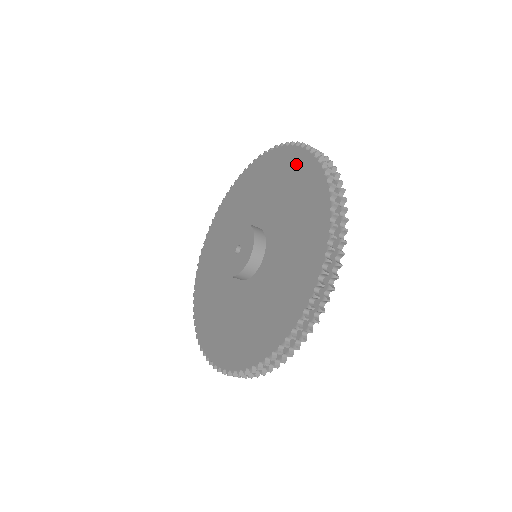
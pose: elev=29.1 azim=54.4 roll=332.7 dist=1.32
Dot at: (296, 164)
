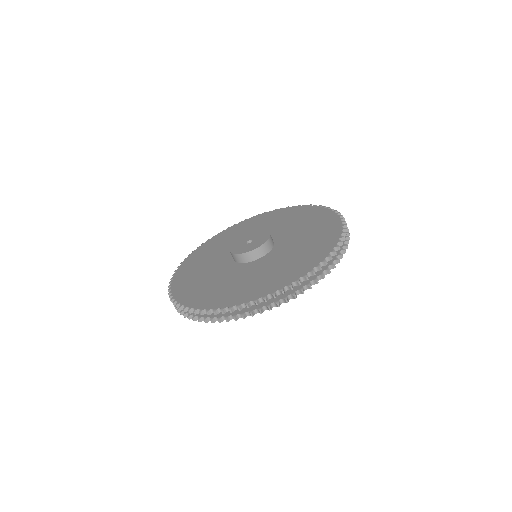
Dot at: (314, 213)
